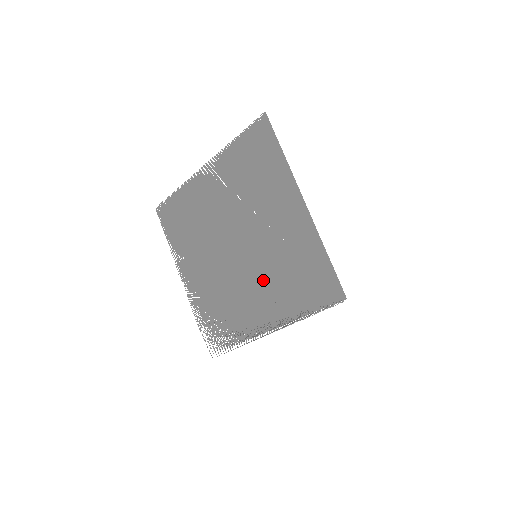
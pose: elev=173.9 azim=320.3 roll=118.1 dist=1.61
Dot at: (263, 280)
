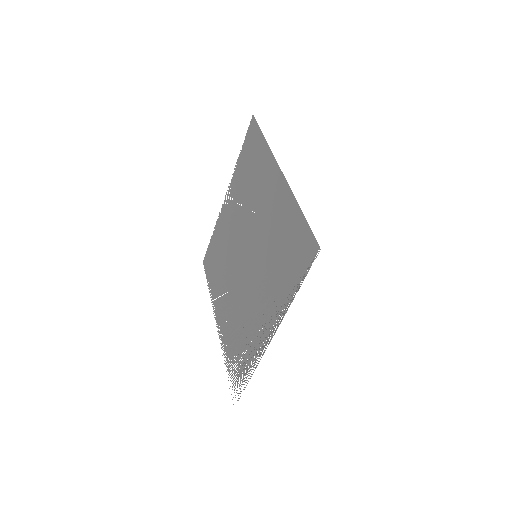
Dot at: (261, 279)
